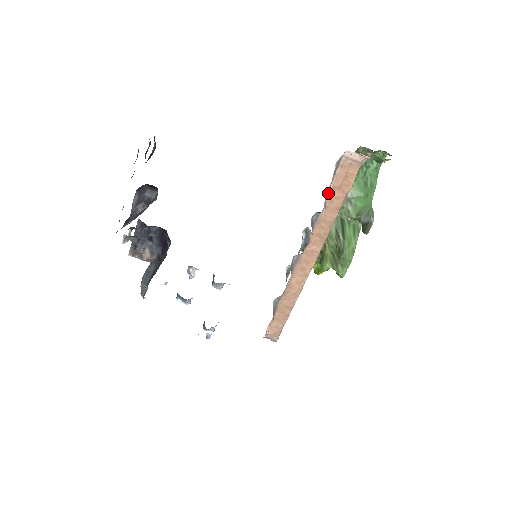
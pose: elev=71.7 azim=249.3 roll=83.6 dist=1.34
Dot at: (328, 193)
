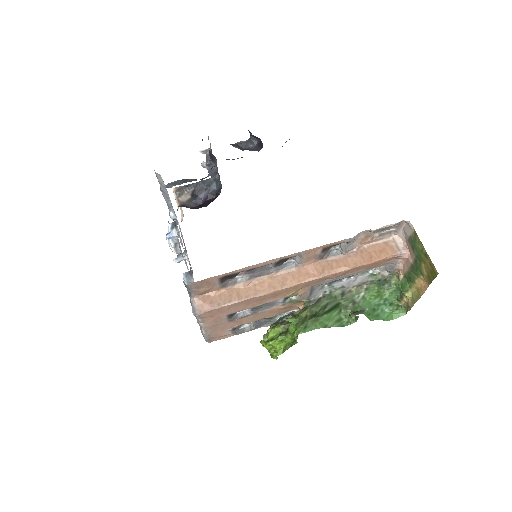
Dot at: (360, 247)
